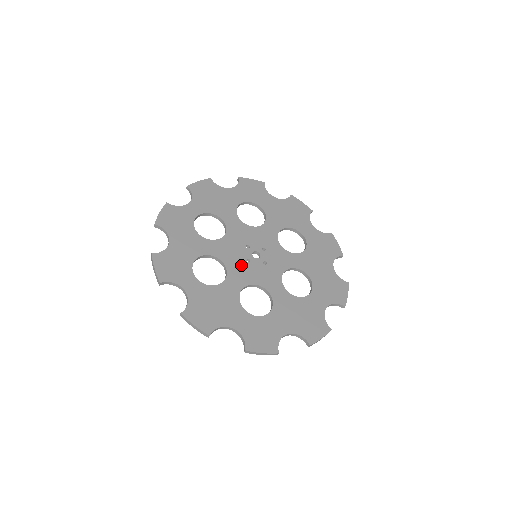
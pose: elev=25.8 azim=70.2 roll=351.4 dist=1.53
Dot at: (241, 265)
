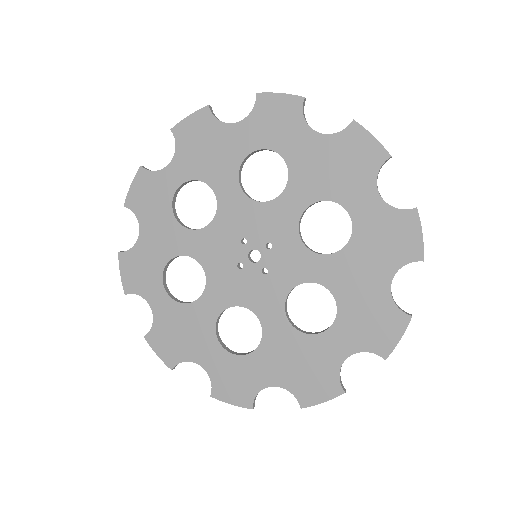
Dot at: (227, 273)
